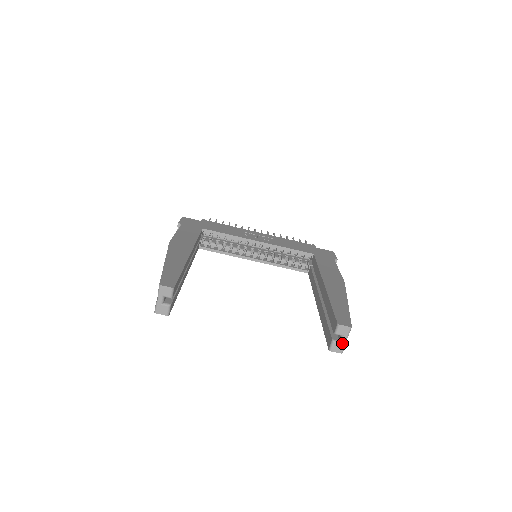
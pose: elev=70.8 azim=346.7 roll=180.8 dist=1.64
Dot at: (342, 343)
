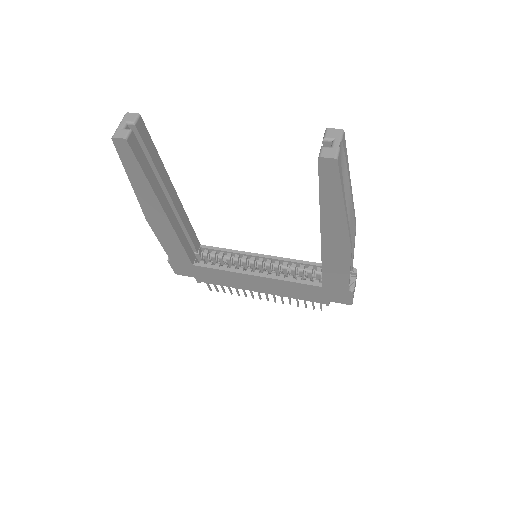
Dot at: (334, 147)
